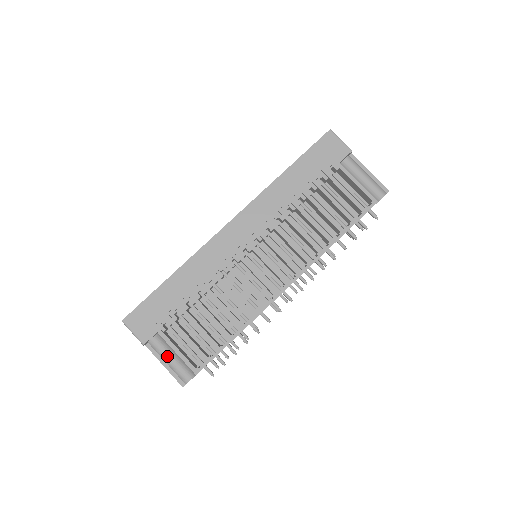
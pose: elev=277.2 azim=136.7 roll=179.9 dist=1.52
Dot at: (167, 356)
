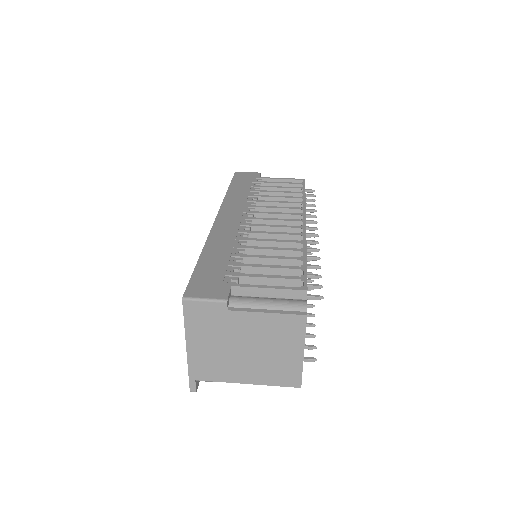
Dot at: (261, 300)
